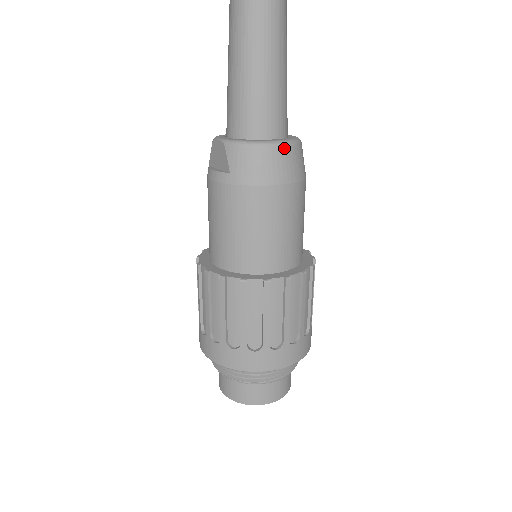
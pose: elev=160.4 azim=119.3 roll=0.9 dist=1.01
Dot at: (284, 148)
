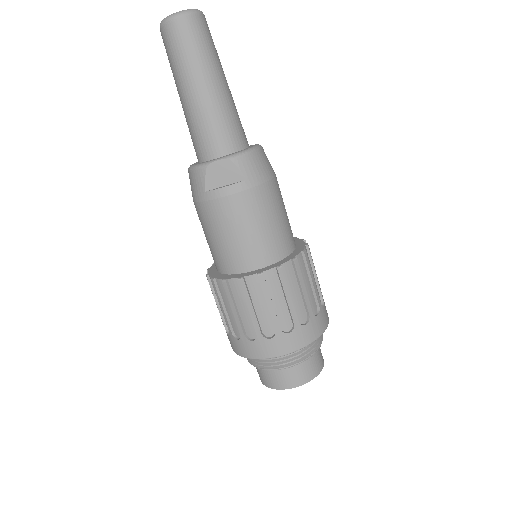
Dot at: (263, 149)
